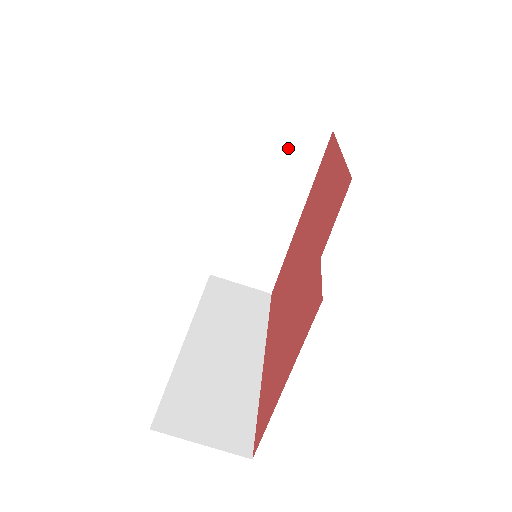
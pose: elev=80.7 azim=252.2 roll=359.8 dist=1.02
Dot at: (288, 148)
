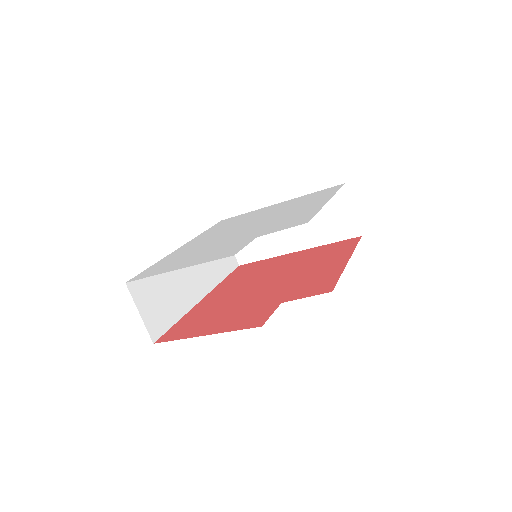
Dot at: (333, 216)
